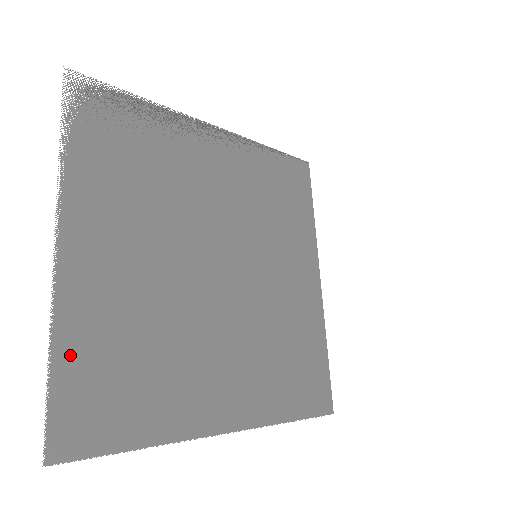
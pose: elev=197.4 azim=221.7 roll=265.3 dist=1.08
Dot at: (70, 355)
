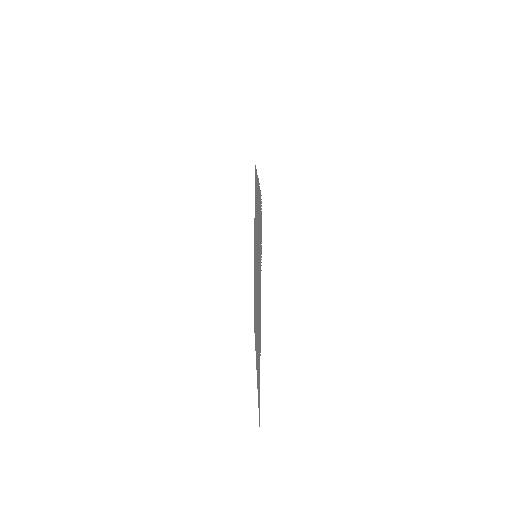
Dot at: occluded
